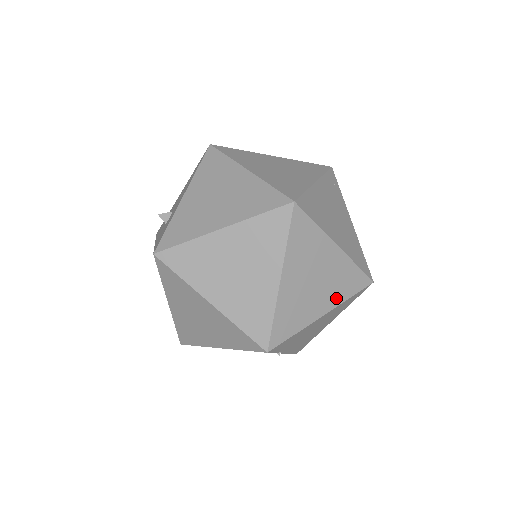
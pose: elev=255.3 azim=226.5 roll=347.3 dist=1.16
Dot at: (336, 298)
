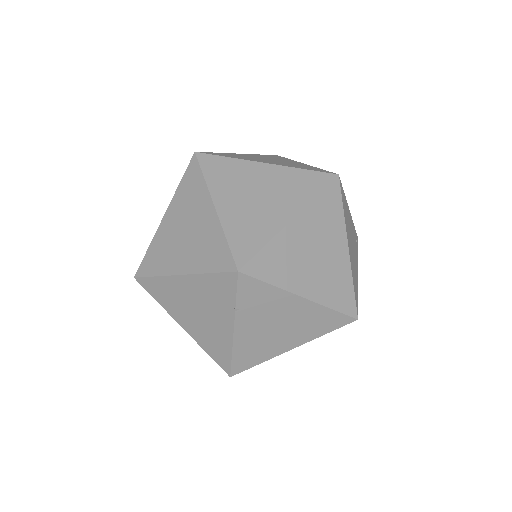
Dot at: (321, 294)
